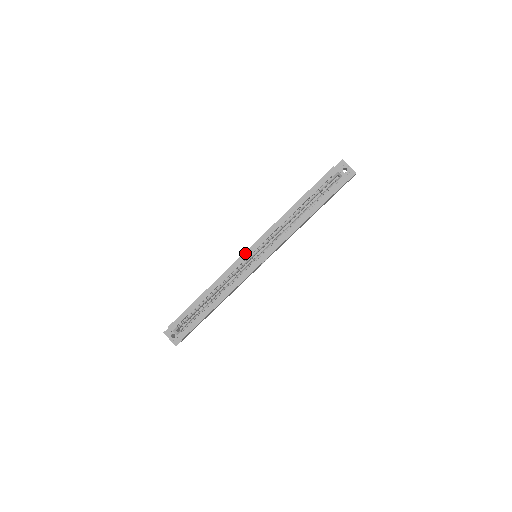
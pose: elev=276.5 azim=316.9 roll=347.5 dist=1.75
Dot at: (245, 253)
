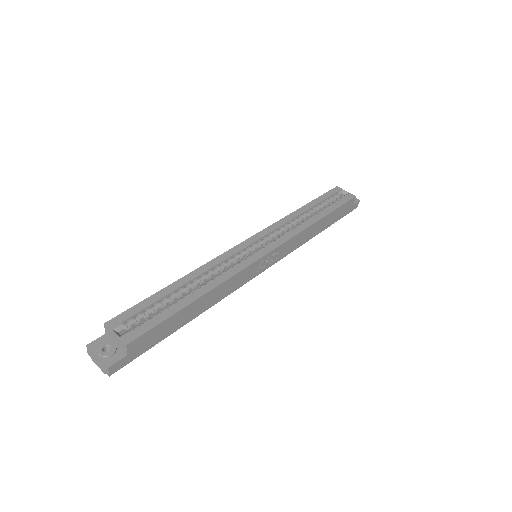
Dot at: (244, 242)
